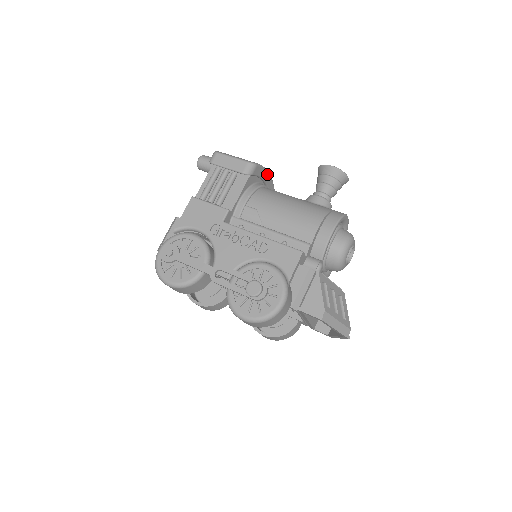
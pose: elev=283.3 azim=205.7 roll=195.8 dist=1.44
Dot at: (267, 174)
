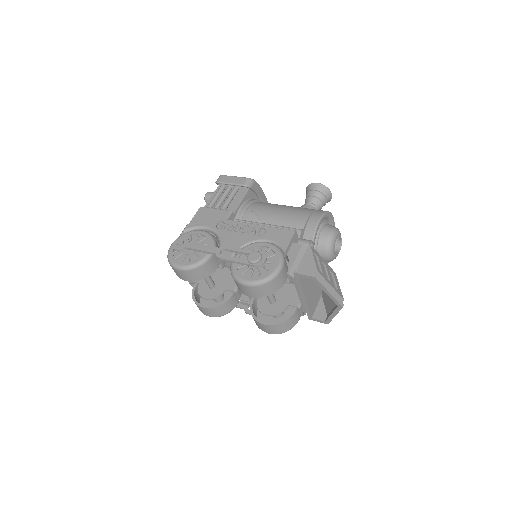
Dot at: (264, 195)
